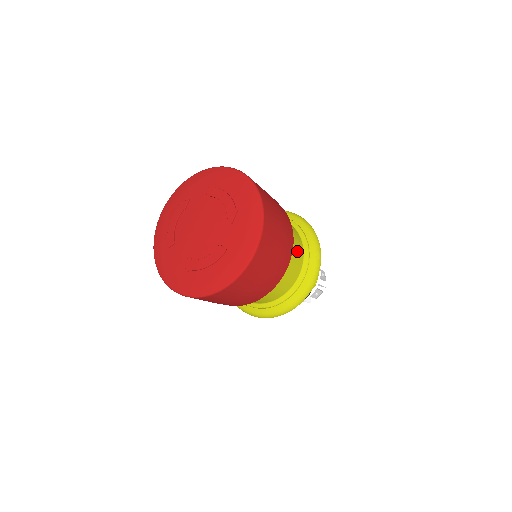
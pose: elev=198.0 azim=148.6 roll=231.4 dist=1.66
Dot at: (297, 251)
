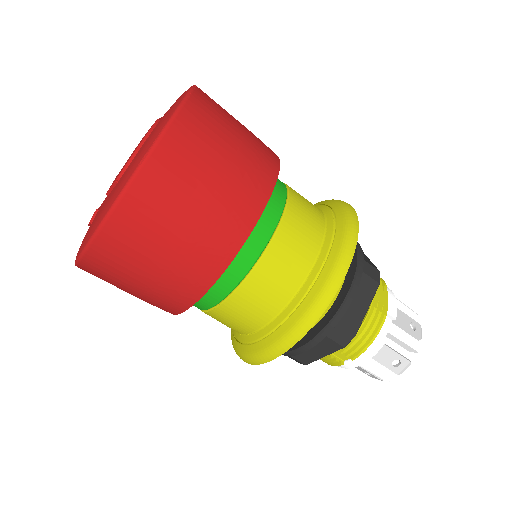
Dot at: occluded
